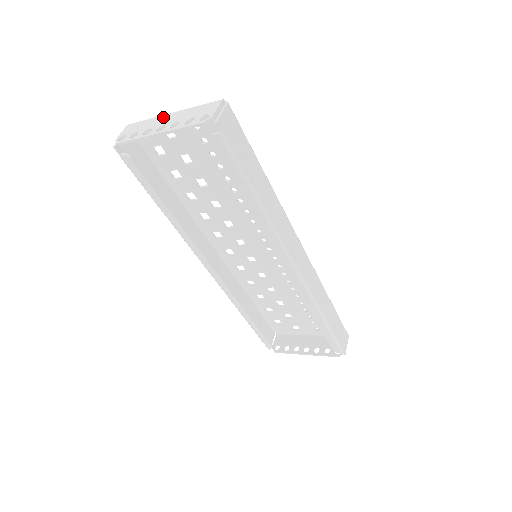
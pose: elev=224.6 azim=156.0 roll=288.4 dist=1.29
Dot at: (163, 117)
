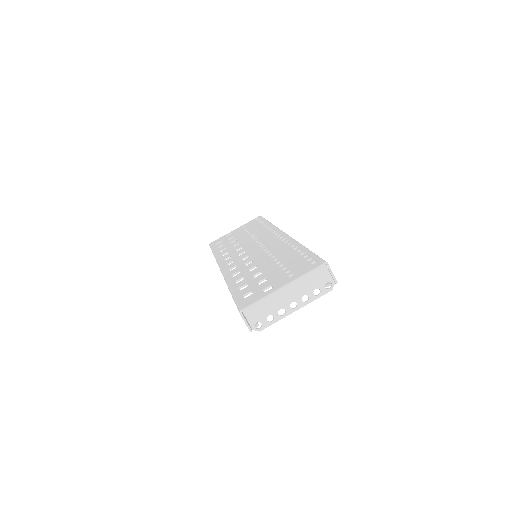
Dot at: (281, 295)
